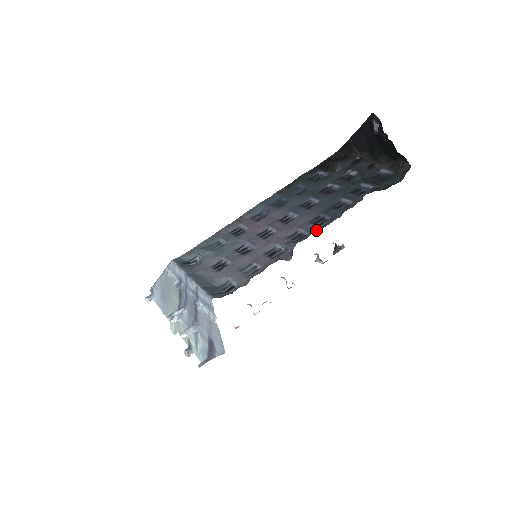
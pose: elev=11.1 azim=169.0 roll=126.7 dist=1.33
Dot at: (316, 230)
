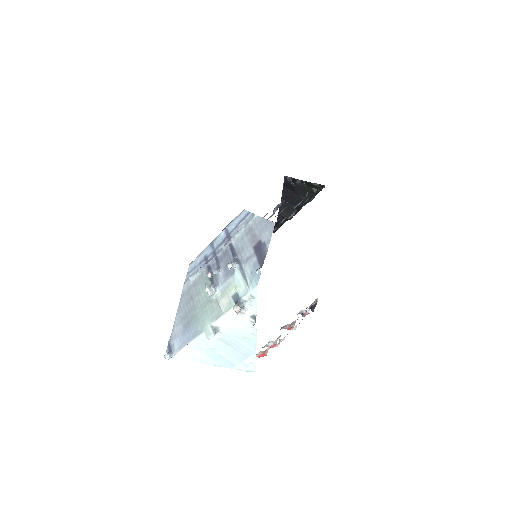
Dot at: occluded
